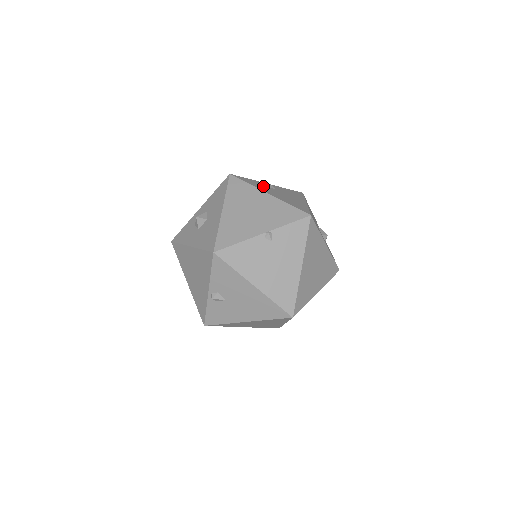
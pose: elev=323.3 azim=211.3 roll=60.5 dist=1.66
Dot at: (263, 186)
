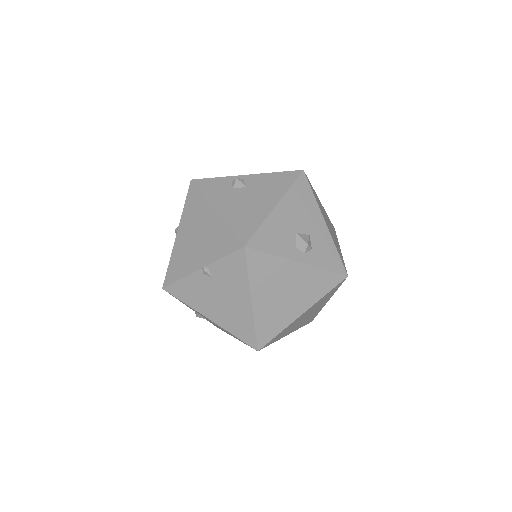
Dot at: (226, 189)
